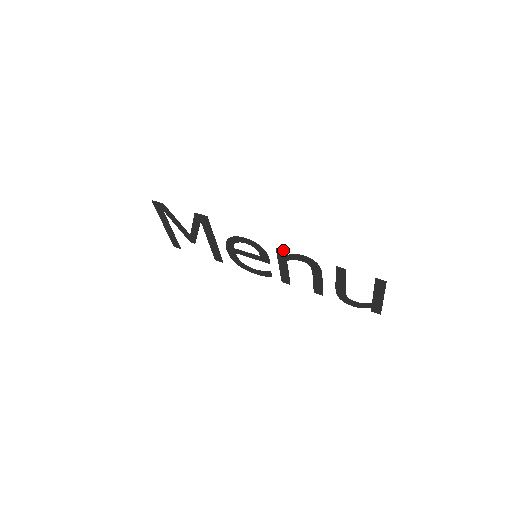
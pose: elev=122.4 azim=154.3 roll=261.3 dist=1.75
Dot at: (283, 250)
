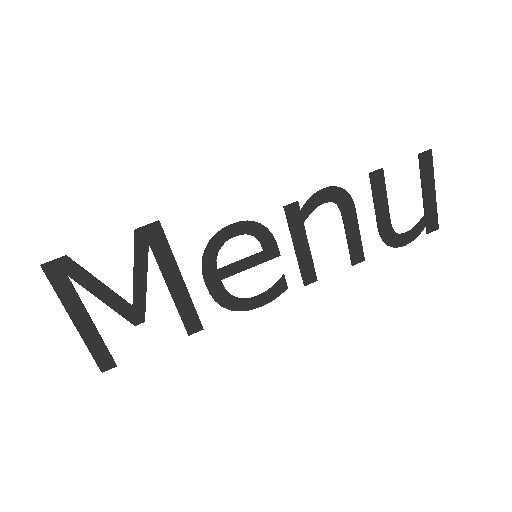
Dot at: (294, 202)
